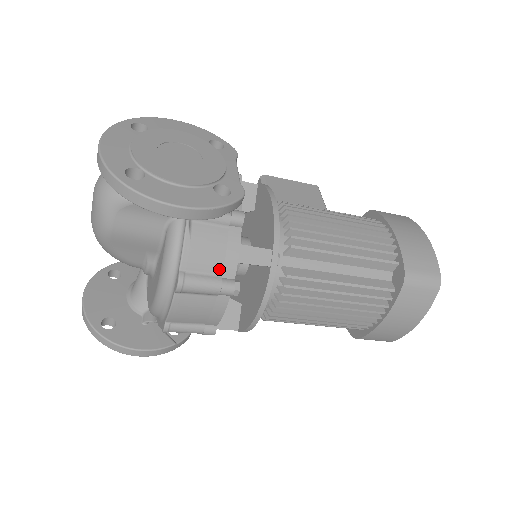
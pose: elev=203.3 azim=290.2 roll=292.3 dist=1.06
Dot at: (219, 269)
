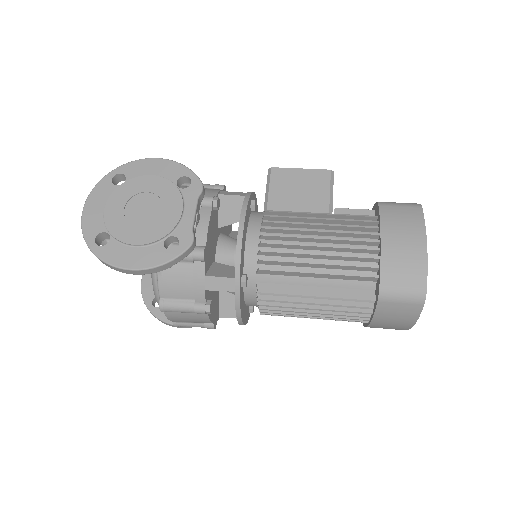
Dot at: (191, 296)
